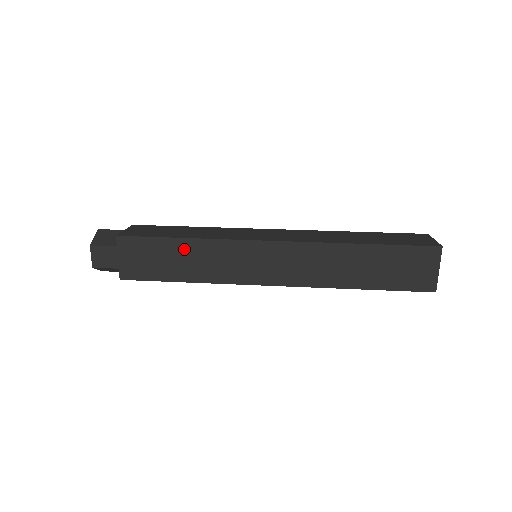
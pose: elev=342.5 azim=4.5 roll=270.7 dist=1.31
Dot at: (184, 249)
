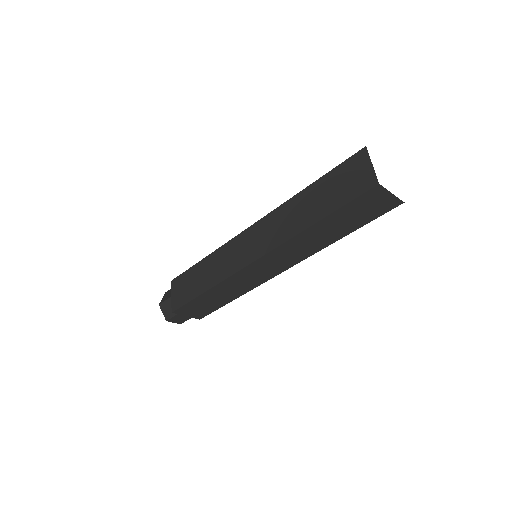
Dot at: (212, 294)
